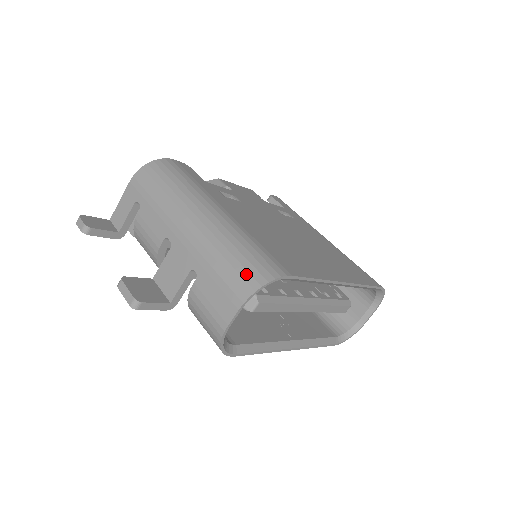
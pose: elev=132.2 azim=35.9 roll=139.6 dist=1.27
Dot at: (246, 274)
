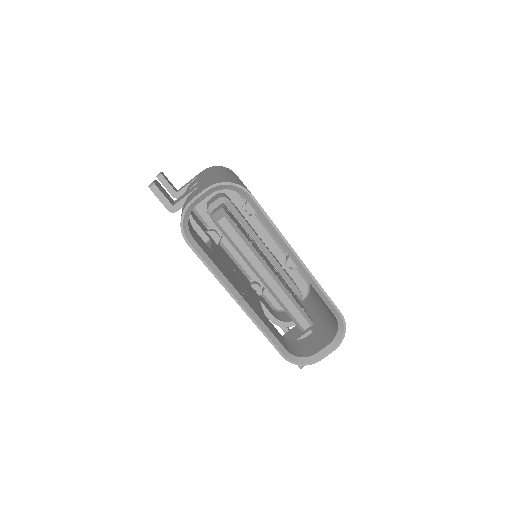
Dot at: (224, 180)
